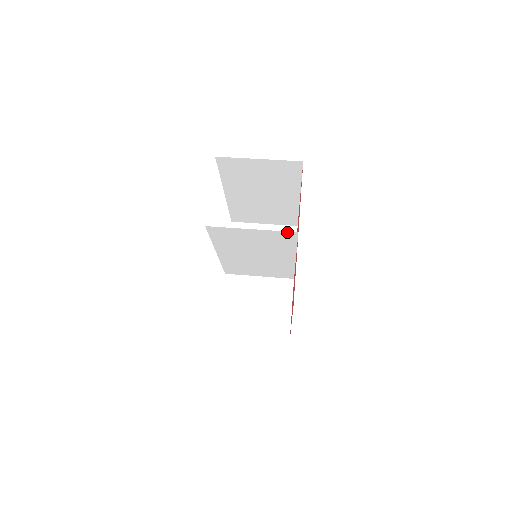
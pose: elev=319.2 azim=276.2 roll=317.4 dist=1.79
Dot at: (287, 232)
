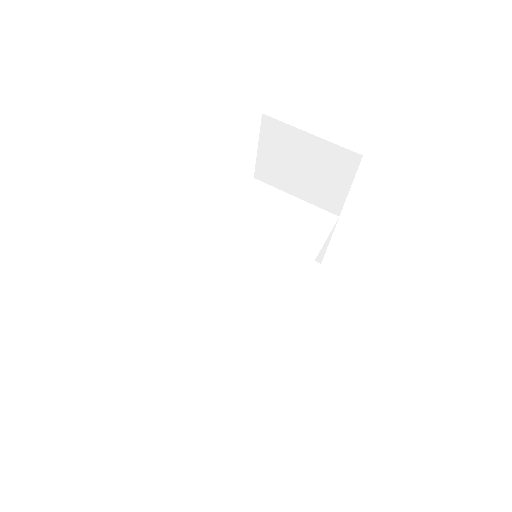
Dot at: (247, 351)
